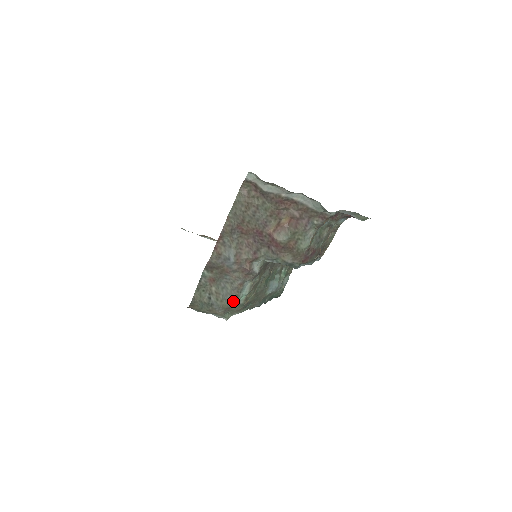
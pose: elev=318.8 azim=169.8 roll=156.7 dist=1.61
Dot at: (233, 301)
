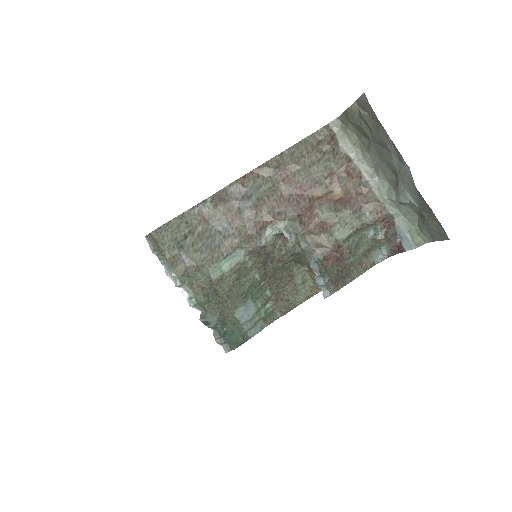
Dot at: (208, 262)
